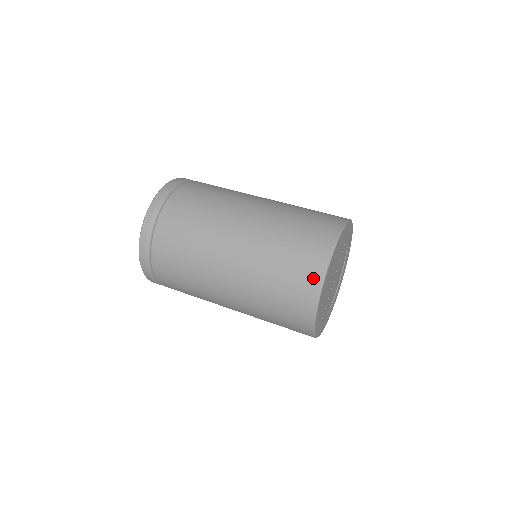
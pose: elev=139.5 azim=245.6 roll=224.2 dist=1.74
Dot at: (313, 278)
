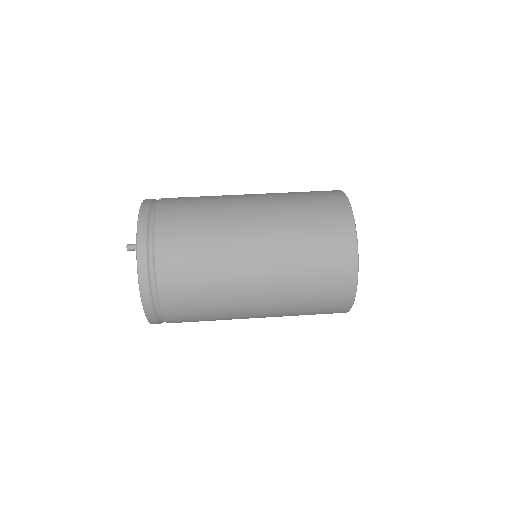
Dot at: (344, 223)
